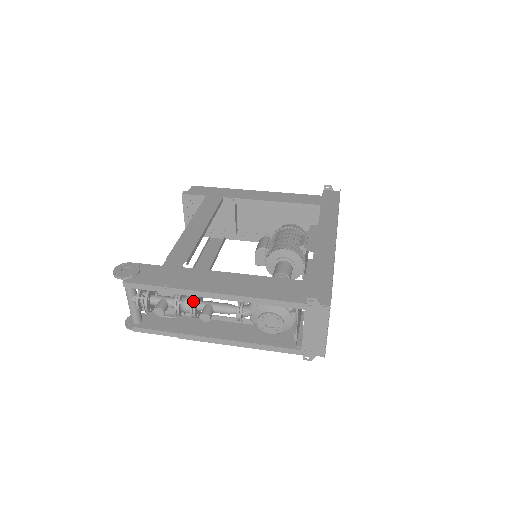
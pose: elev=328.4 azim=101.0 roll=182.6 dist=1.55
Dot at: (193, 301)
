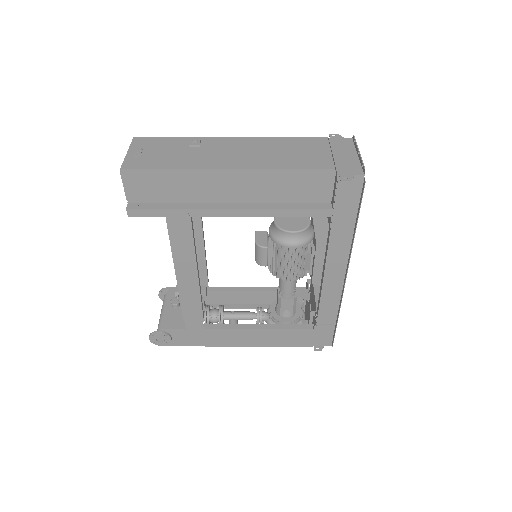
Dot at: occluded
